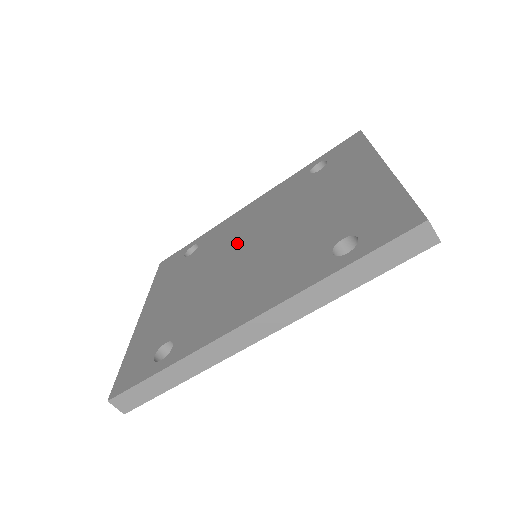
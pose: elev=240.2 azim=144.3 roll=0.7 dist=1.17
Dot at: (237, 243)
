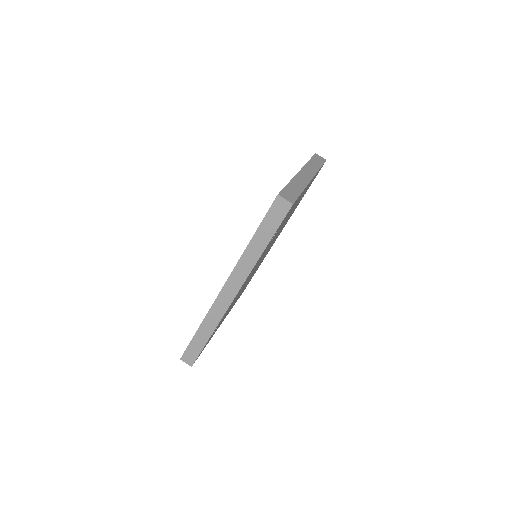
Dot at: occluded
